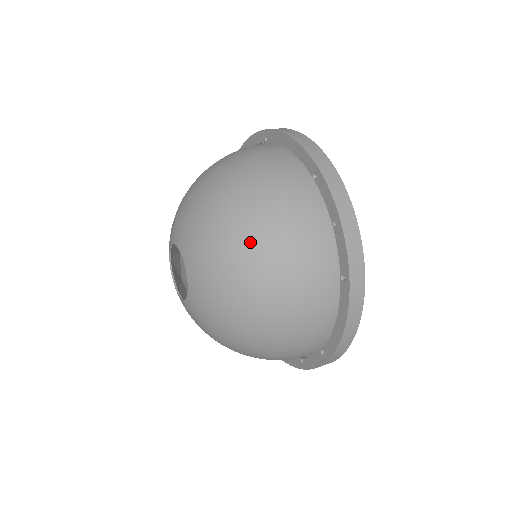
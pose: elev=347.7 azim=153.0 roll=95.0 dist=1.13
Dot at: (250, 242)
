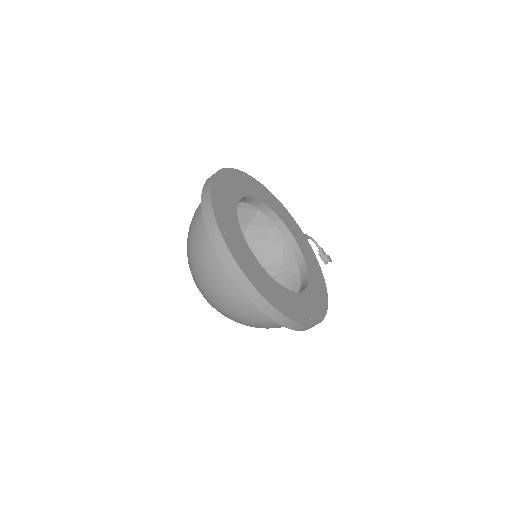
Dot at: (192, 267)
